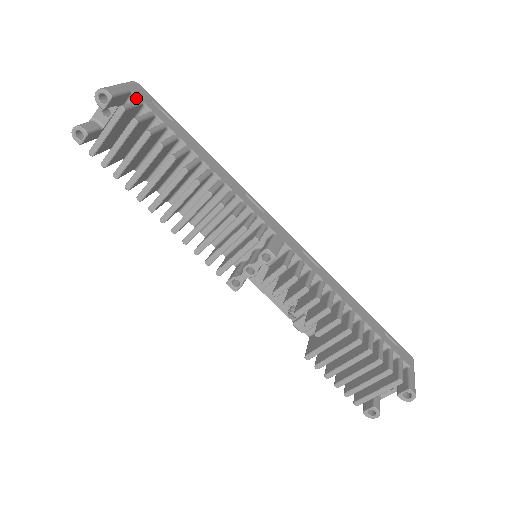
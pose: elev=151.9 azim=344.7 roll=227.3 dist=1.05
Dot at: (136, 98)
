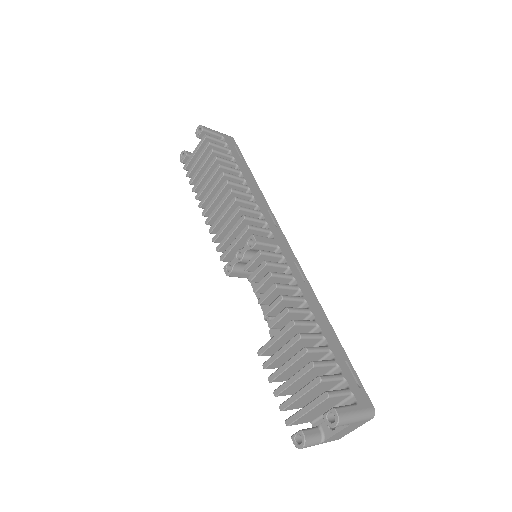
Dot at: (224, 141)
